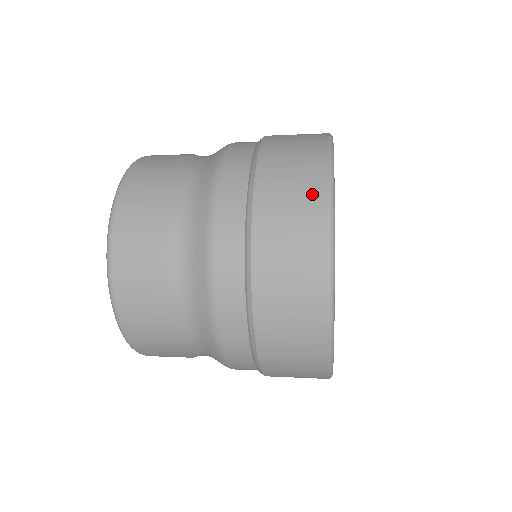
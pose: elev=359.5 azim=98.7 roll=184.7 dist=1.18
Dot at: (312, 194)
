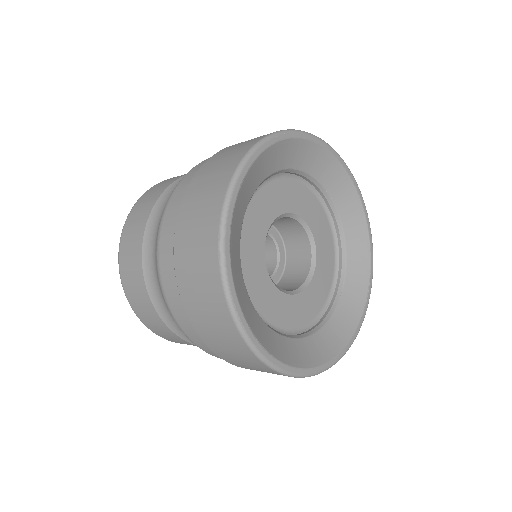
Dot at: (212, 206)
